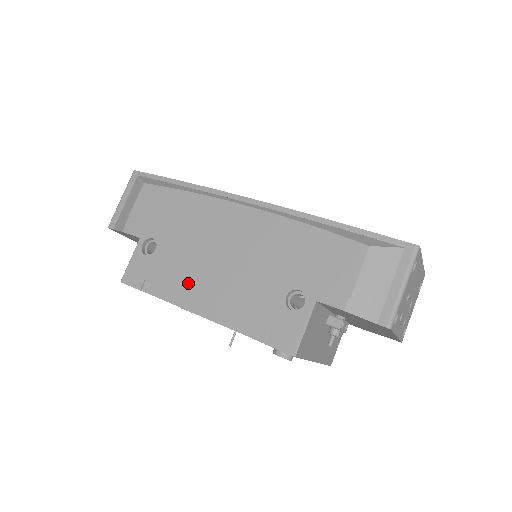
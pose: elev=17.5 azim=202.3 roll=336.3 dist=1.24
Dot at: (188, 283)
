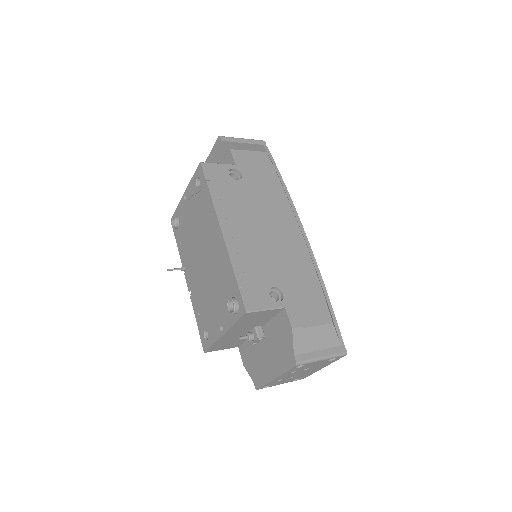
Dot at: (235, 214)
